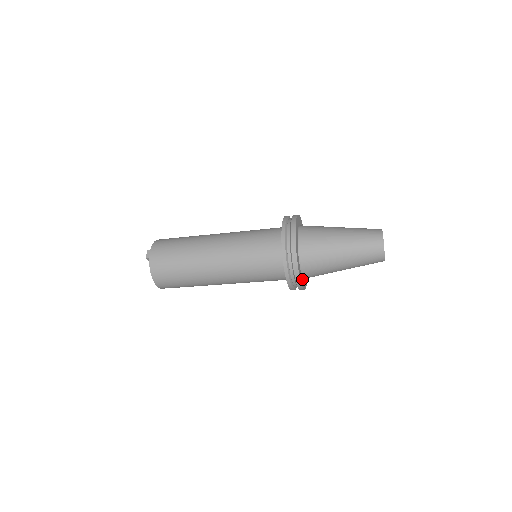
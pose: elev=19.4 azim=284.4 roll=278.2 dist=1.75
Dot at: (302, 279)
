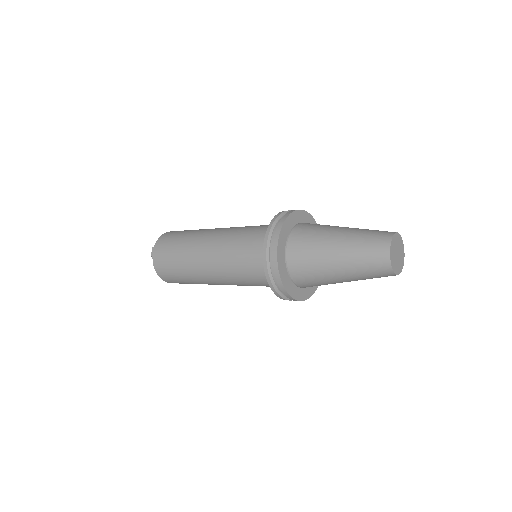
Dot at: (299, 290)
